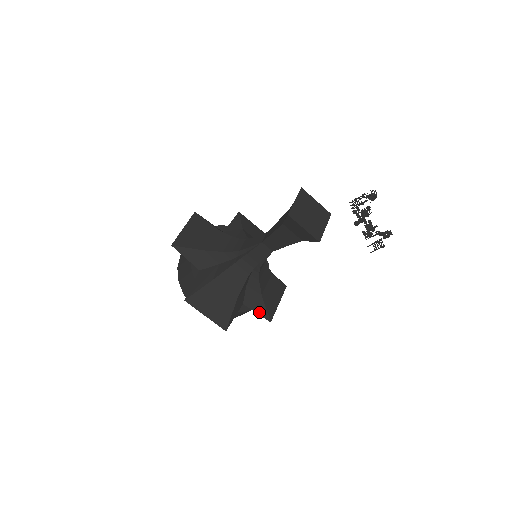
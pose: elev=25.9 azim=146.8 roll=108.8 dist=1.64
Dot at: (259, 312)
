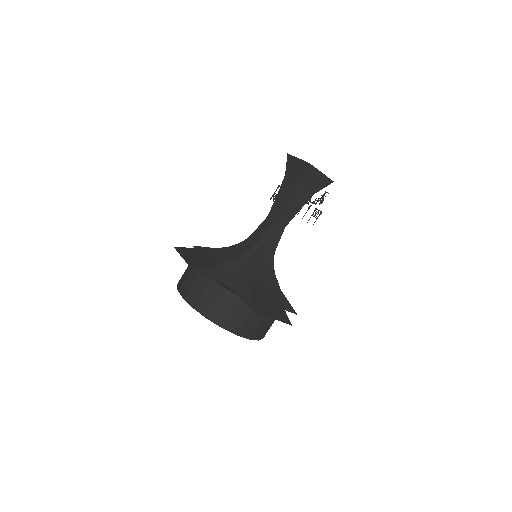
Dot at: (286, 308)
